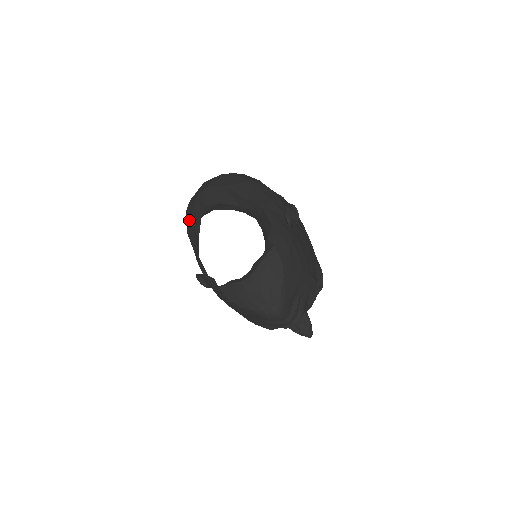
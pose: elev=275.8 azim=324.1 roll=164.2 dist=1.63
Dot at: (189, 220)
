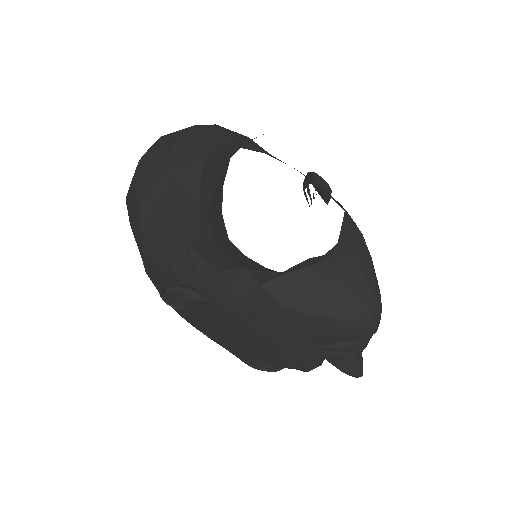
Dot at: (157, 182)
